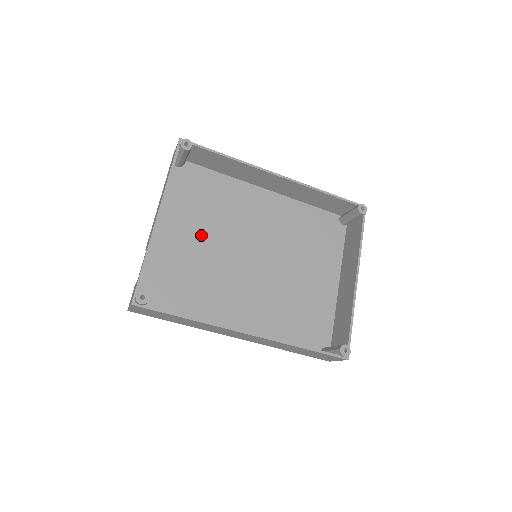
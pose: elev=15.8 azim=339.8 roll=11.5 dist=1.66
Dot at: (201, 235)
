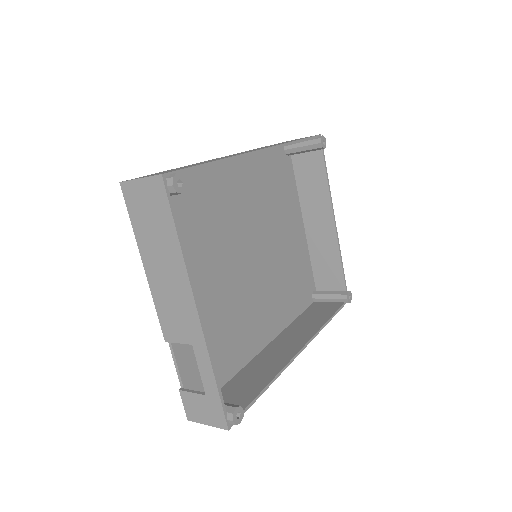
Dot at: (203, 273)
